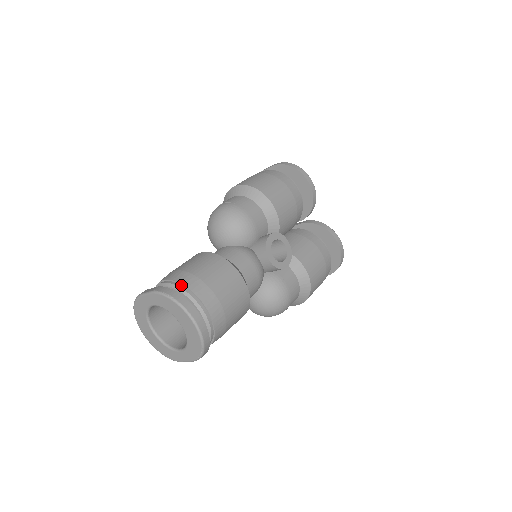
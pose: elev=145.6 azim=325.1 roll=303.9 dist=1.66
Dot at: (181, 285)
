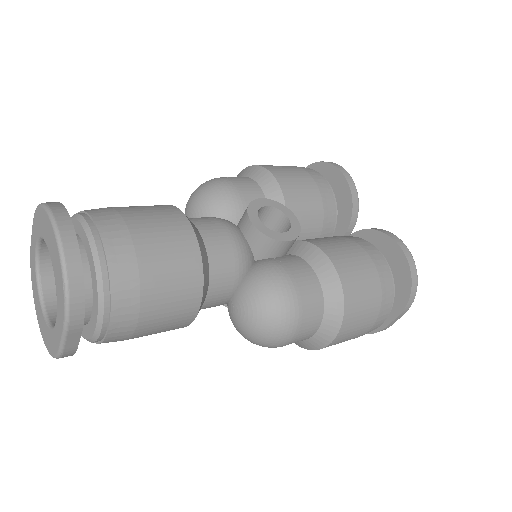
Dot at: occluded
